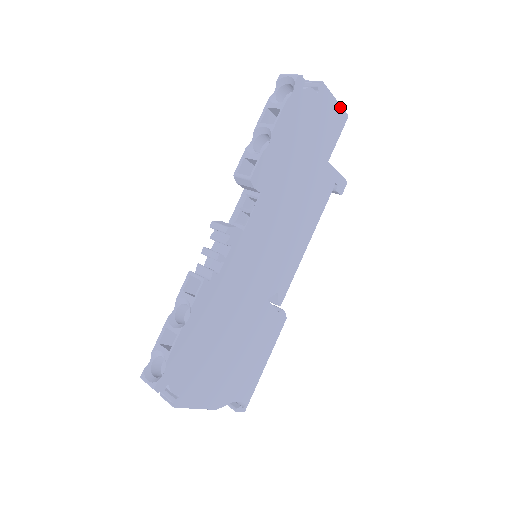
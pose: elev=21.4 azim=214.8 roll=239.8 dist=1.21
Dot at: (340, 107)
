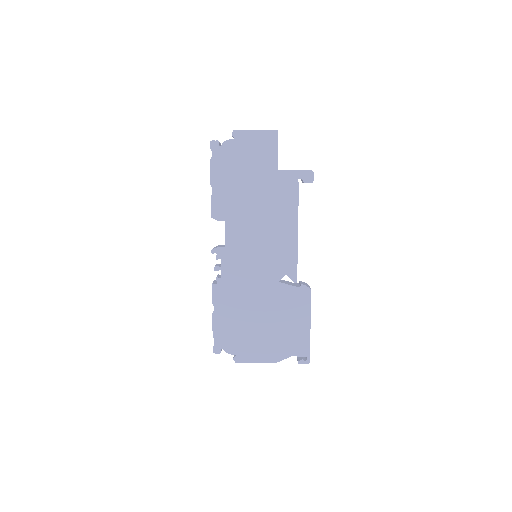
Dot at: (264, 131)
